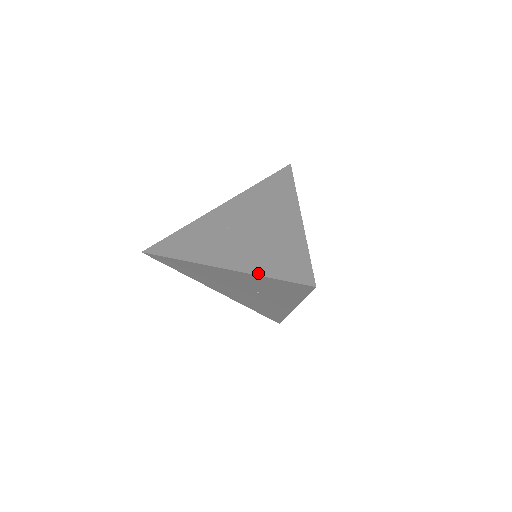
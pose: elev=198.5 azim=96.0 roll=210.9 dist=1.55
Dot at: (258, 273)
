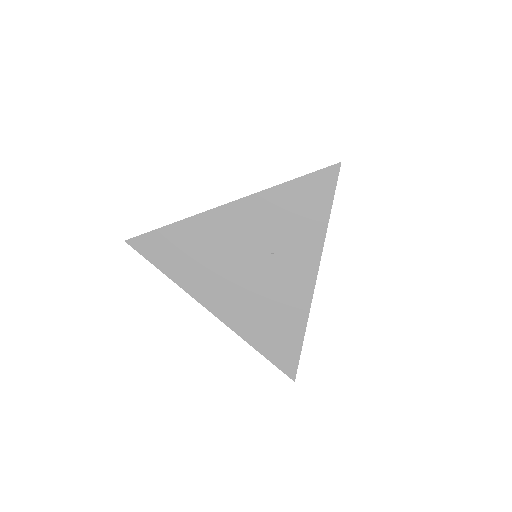
Dot at: (275, 186)
